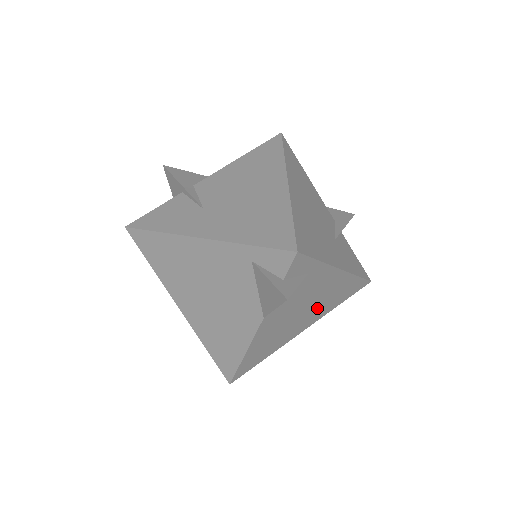
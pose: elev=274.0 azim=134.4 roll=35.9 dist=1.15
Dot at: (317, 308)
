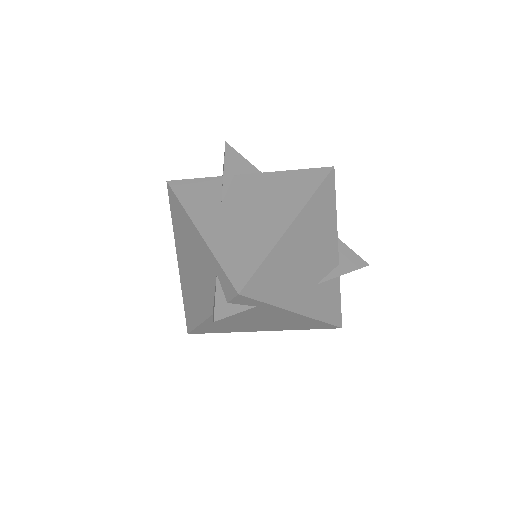
Dot at: (276, 324)
